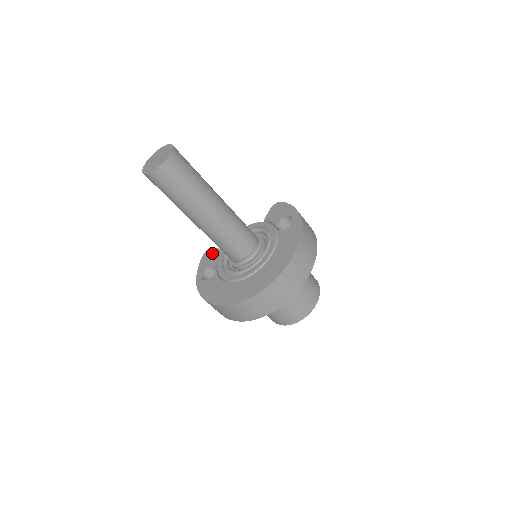
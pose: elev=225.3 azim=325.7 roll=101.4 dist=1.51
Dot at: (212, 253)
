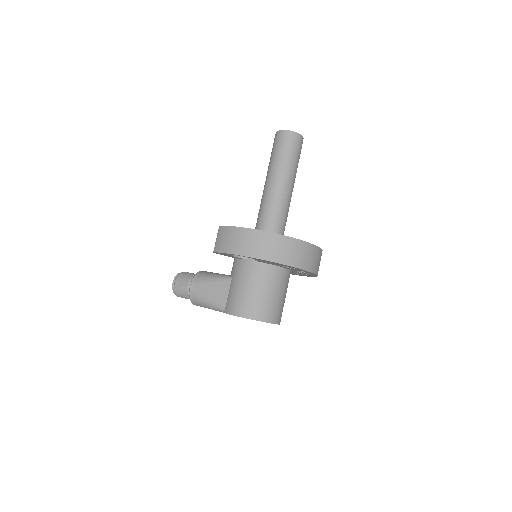
Dot at: occluded
